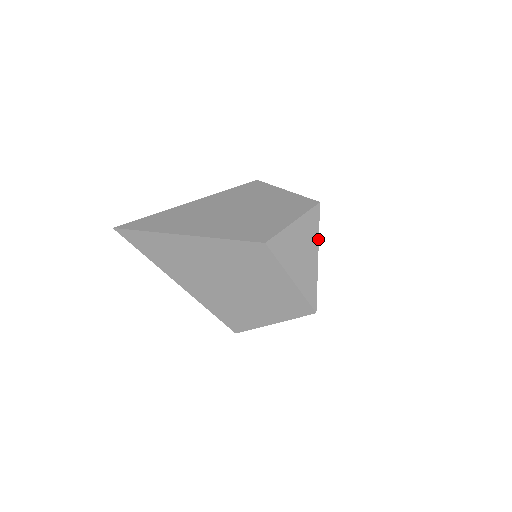
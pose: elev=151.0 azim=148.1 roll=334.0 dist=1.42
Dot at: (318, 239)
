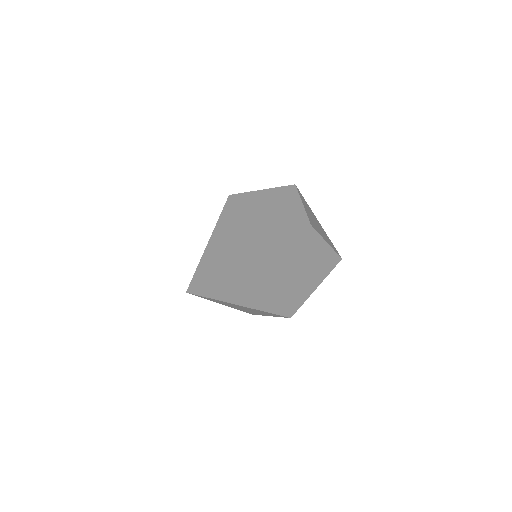
Dot at: (311, 210)
